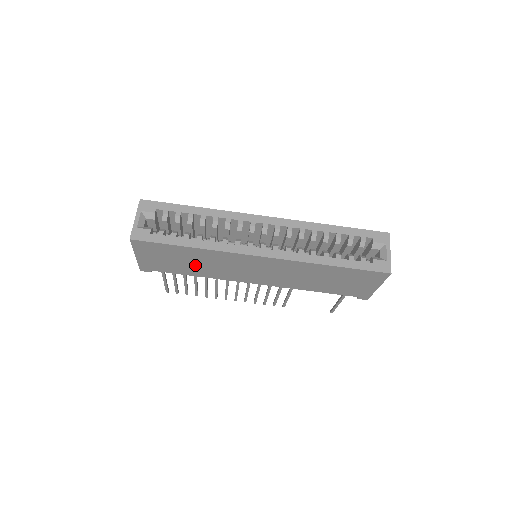
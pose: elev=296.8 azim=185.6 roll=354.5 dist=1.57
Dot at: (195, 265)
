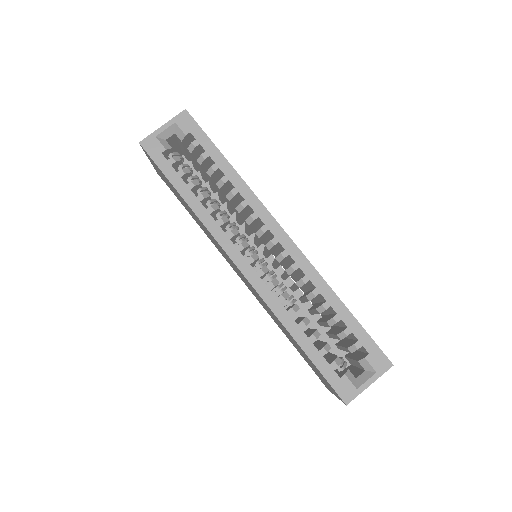
Dot at: occluded
